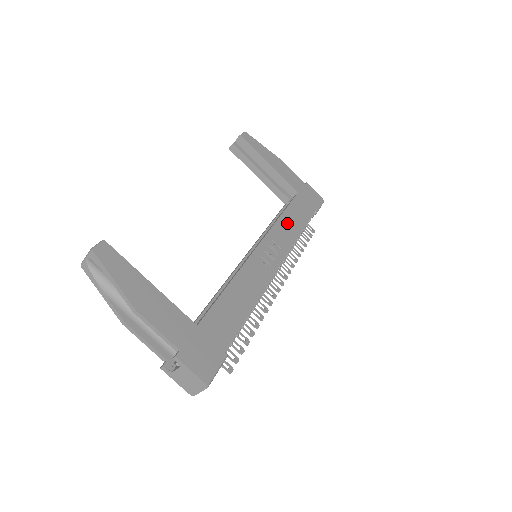
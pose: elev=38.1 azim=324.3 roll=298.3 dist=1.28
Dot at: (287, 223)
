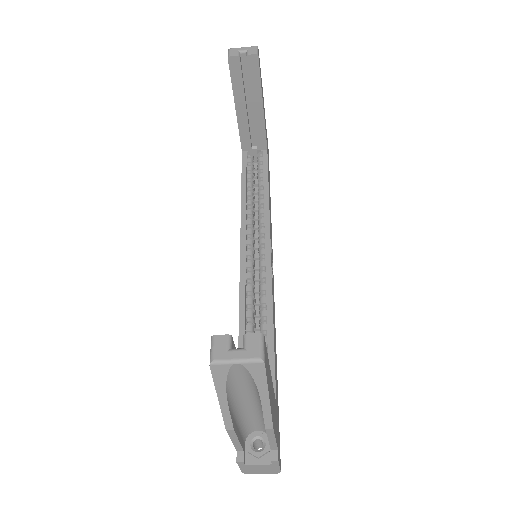
Dot at: occluded
